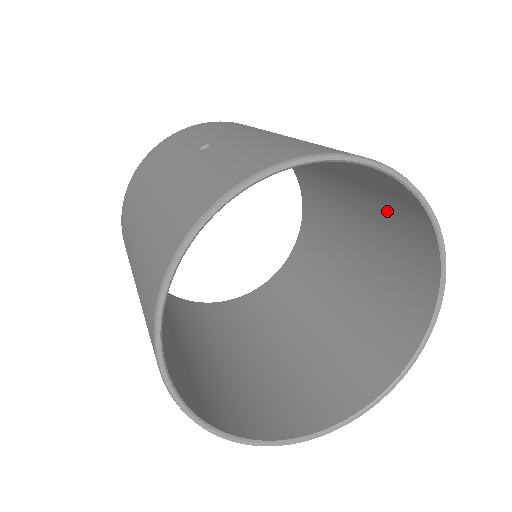
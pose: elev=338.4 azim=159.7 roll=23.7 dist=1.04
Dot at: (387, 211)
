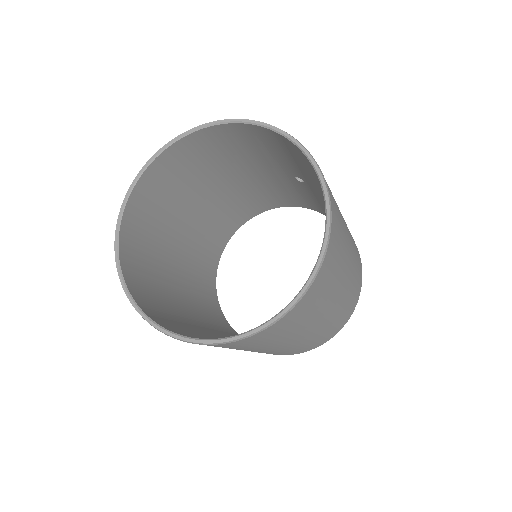
Dot at: occluded
